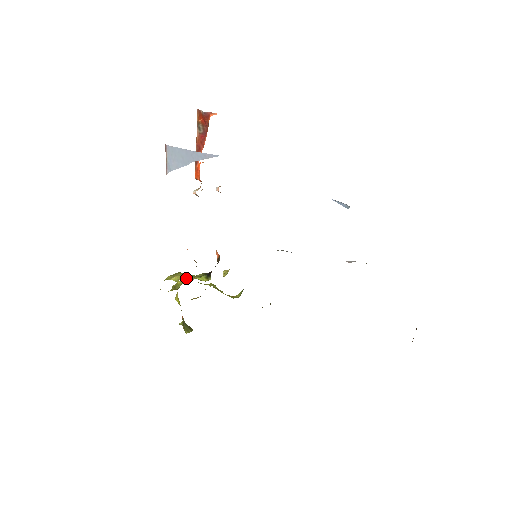
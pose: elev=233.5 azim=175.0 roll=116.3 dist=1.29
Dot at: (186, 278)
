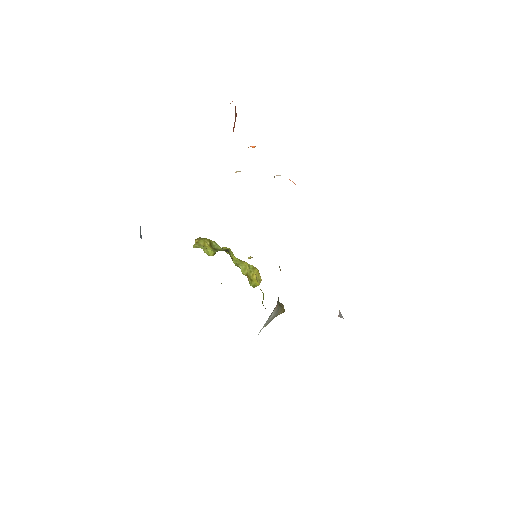
Dot at: (194, 245)
